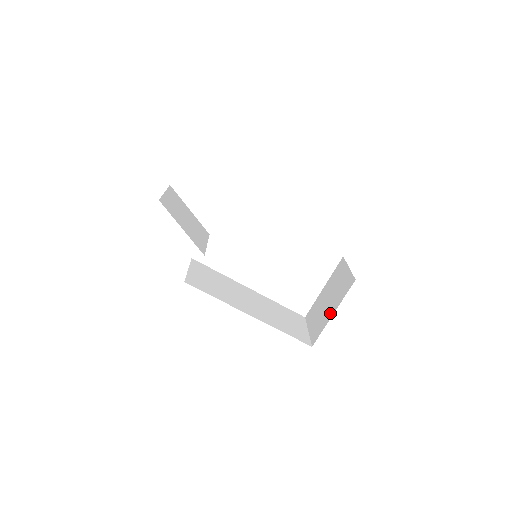
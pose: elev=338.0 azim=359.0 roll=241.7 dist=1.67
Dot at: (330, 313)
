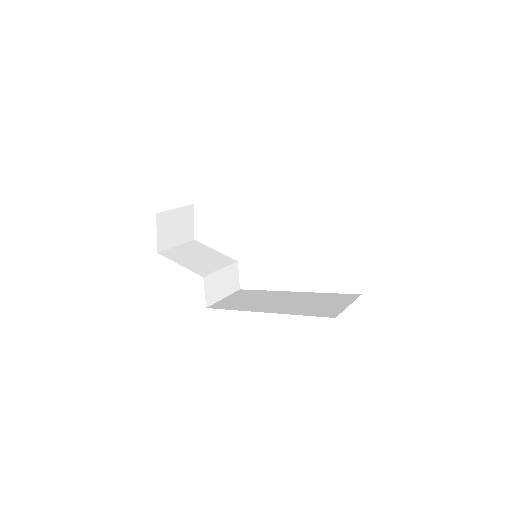
Dot at: occluded
